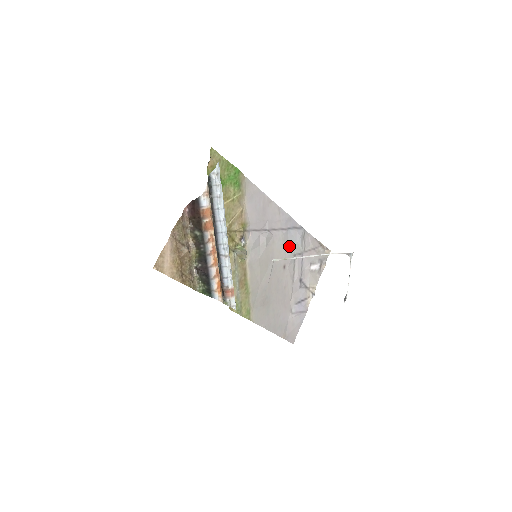
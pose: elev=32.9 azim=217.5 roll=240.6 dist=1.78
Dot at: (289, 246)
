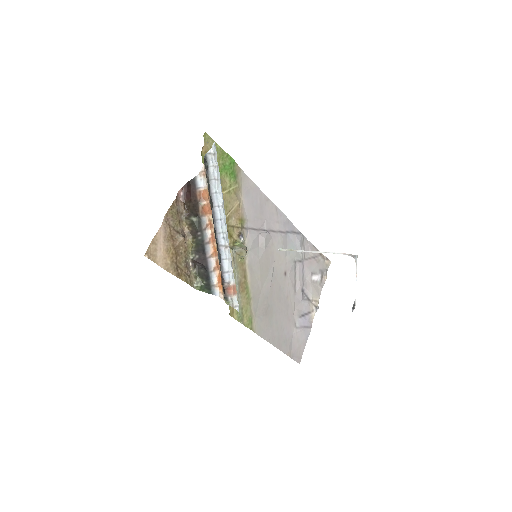
Dot at: (289, 251)
